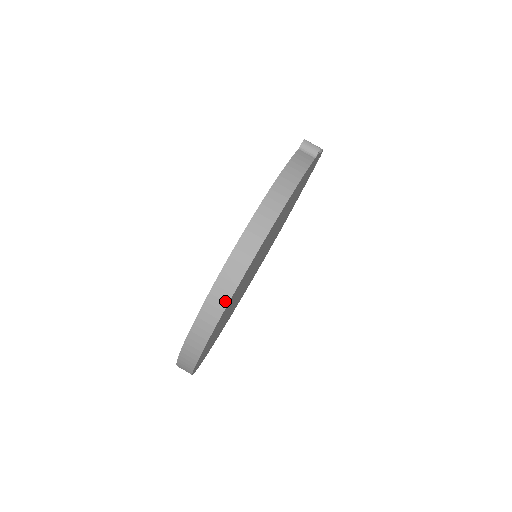
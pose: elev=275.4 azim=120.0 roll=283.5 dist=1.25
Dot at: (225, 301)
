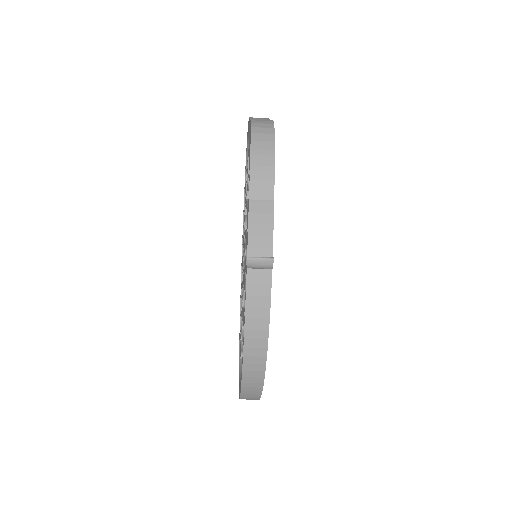
Dot at: occluded
